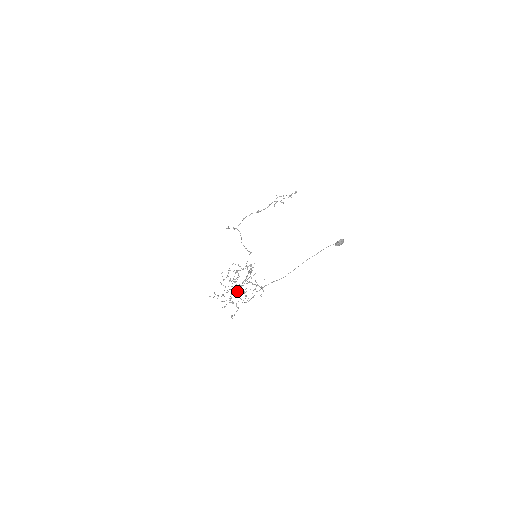
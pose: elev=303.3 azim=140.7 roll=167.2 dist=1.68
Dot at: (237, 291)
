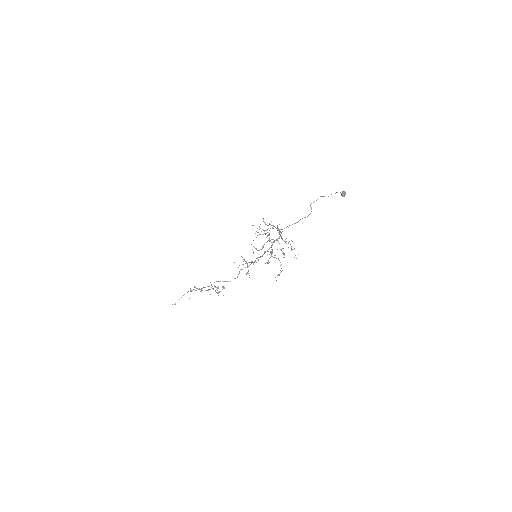
Dot at: (277, 240)
